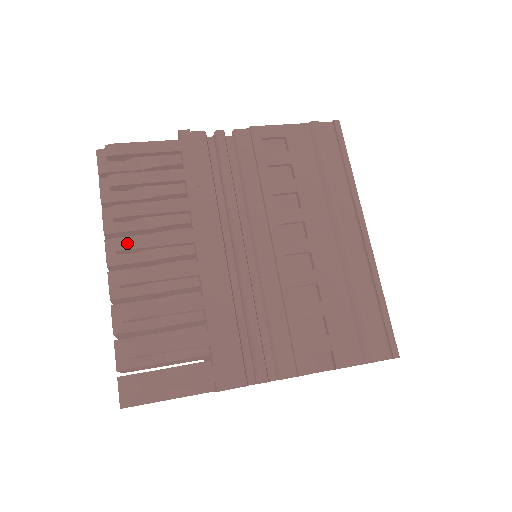
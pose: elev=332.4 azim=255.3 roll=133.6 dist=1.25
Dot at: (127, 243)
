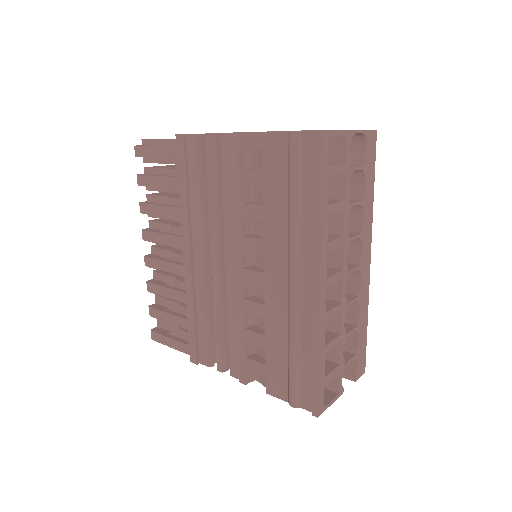
Dot at: (147, 236)
